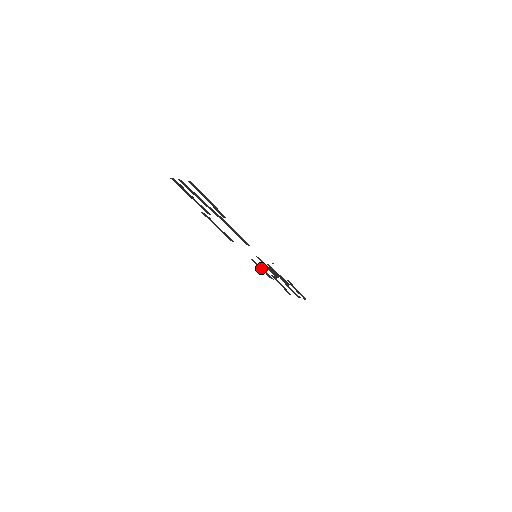
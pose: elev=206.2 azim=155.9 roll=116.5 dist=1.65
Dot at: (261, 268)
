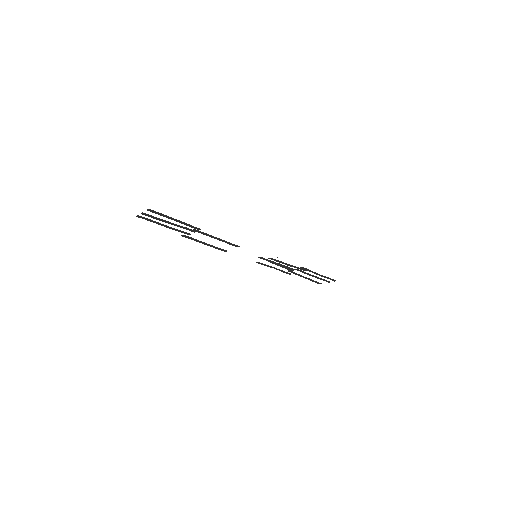
Dot at: (271, 267)
